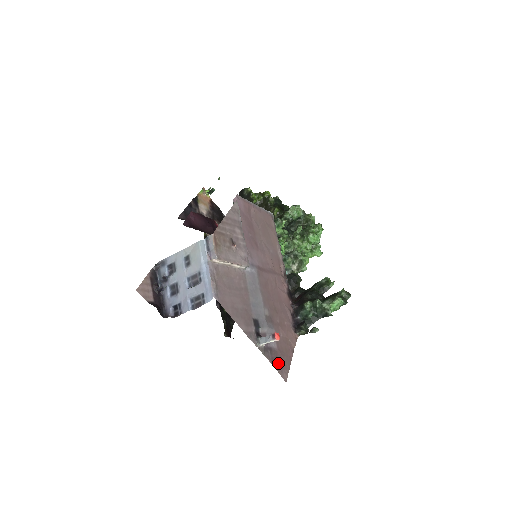
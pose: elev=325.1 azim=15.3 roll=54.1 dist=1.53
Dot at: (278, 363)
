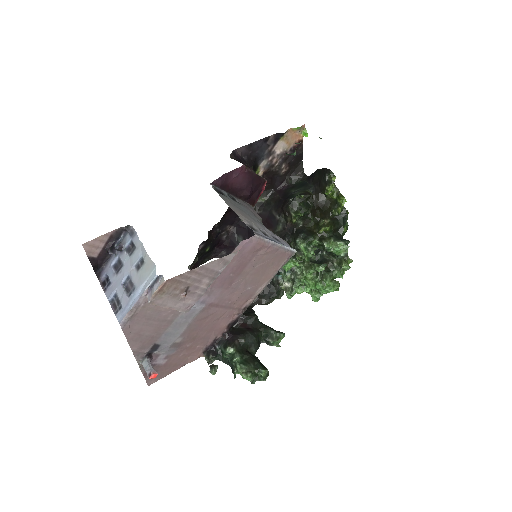
Dot at: occluded
